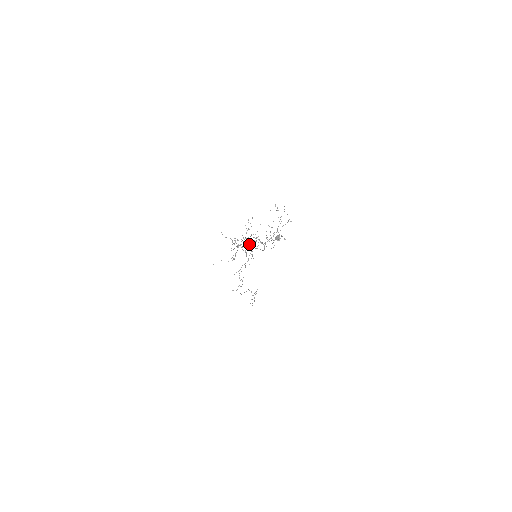
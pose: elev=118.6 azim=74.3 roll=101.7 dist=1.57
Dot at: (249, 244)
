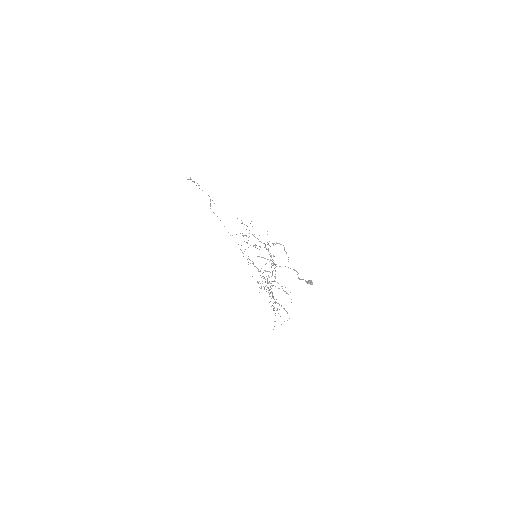
Dot at: occluded
